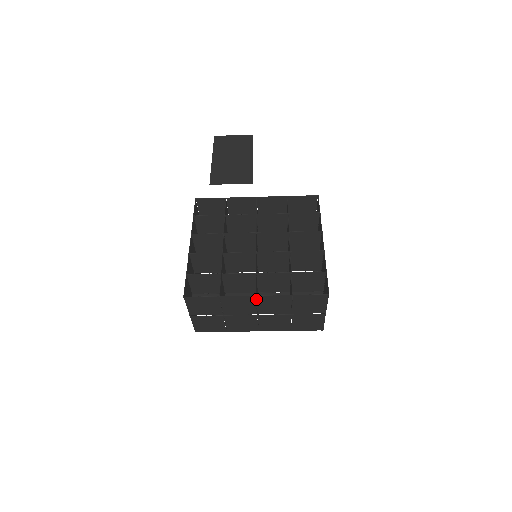
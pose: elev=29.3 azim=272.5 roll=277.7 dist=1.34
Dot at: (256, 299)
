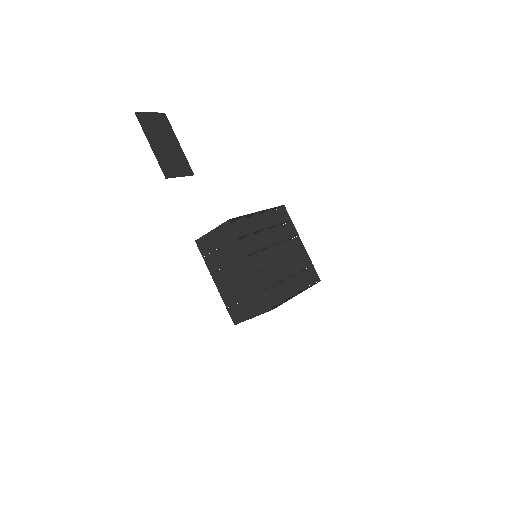
Dot at: (293, 295)
